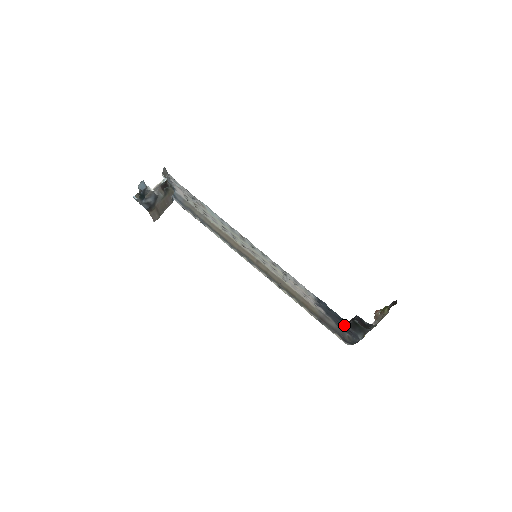
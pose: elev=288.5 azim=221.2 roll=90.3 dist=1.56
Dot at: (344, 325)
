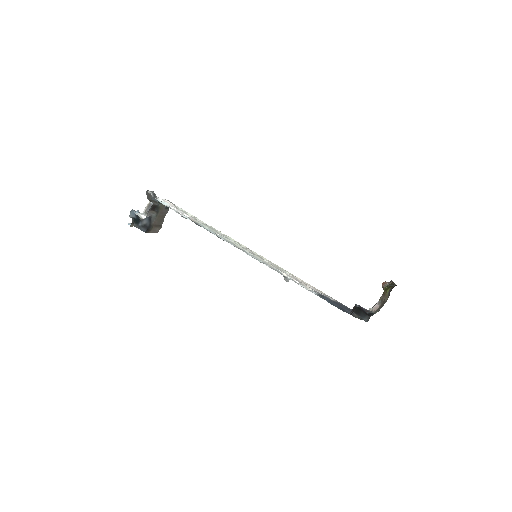
Dot at: (349, 311)
